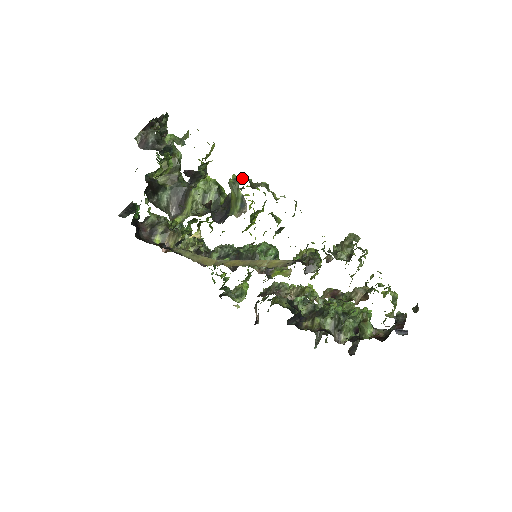
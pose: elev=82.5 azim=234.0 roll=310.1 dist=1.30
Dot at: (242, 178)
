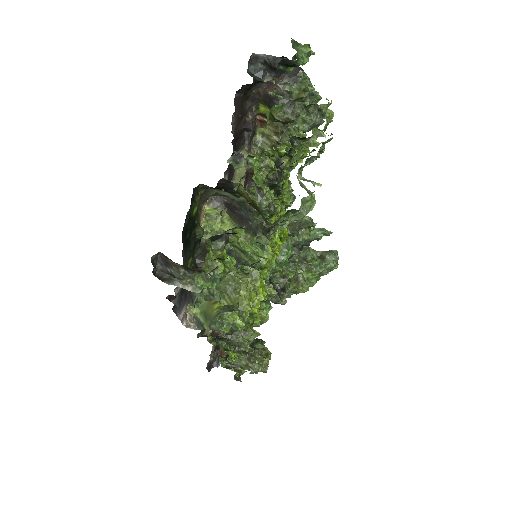
Dot at: (235, 326)
